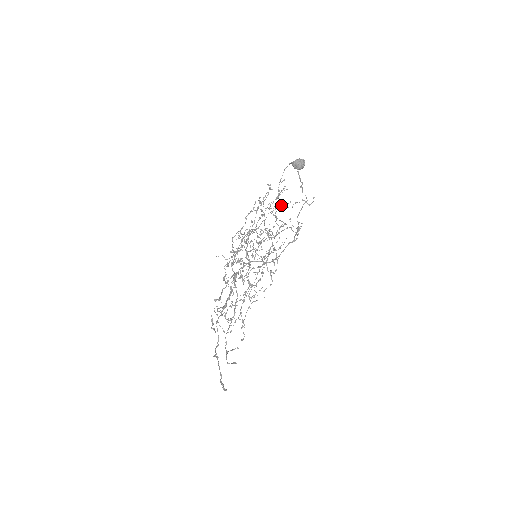
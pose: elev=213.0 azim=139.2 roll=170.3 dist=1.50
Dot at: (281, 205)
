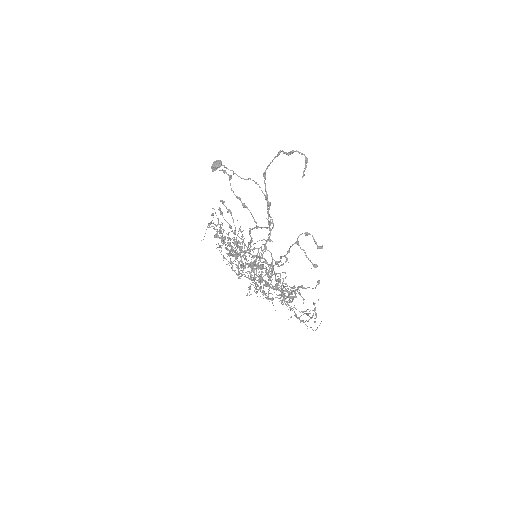
Dot at: occluded
